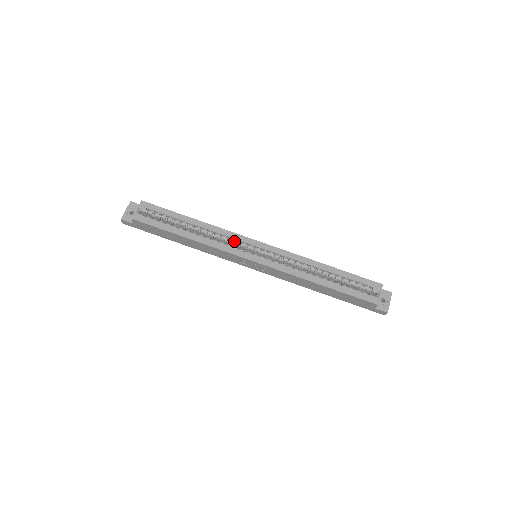
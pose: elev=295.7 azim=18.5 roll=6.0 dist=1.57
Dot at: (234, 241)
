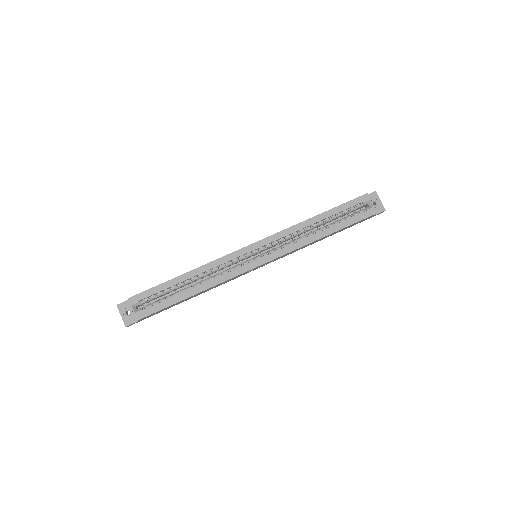
Dot at: (230, 261)
